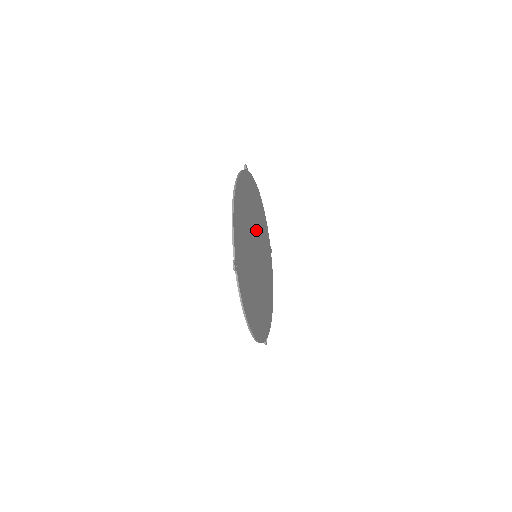
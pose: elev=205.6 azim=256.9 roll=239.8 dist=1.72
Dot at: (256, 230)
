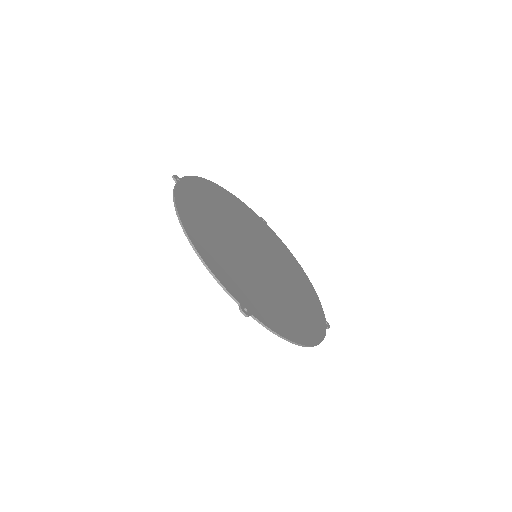
Dot at: (236, 228)
